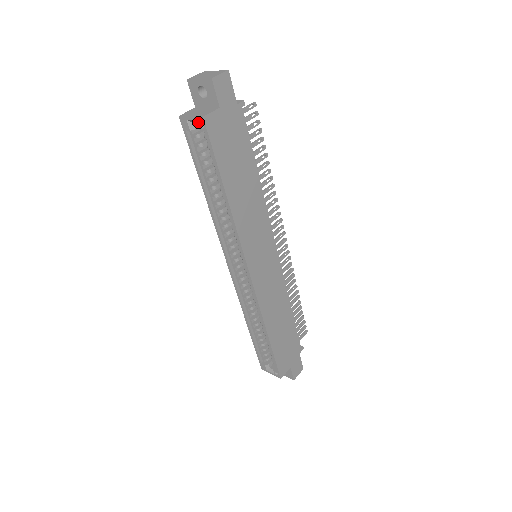
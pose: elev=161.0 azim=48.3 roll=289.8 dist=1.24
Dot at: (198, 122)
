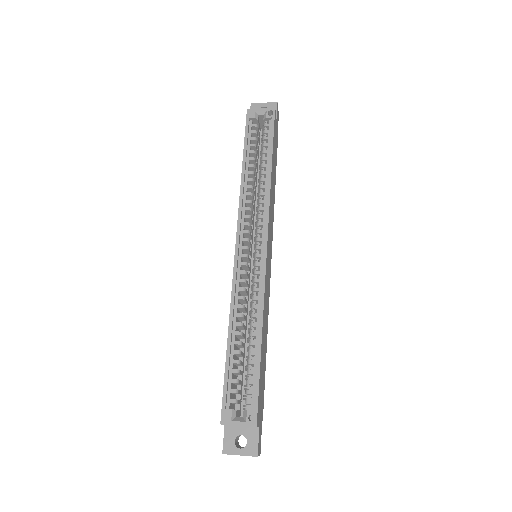
Dot at: (268, 111)
